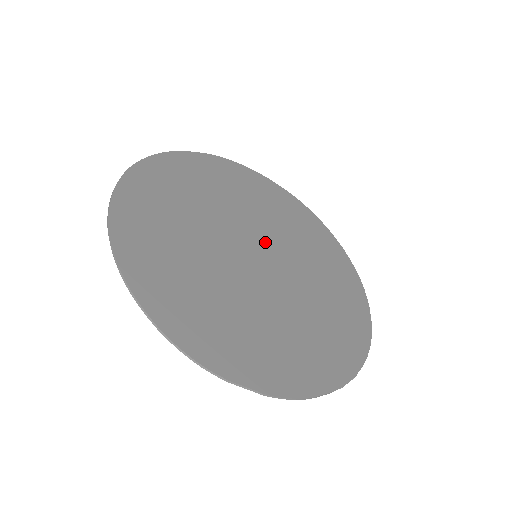
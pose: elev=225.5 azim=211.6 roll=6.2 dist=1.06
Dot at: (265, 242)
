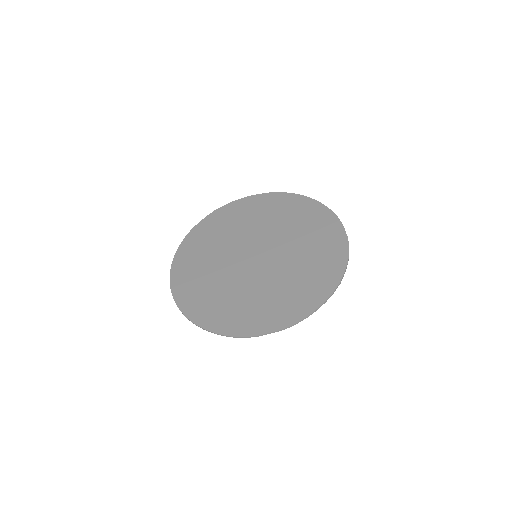
Dot at: (259, 243)
